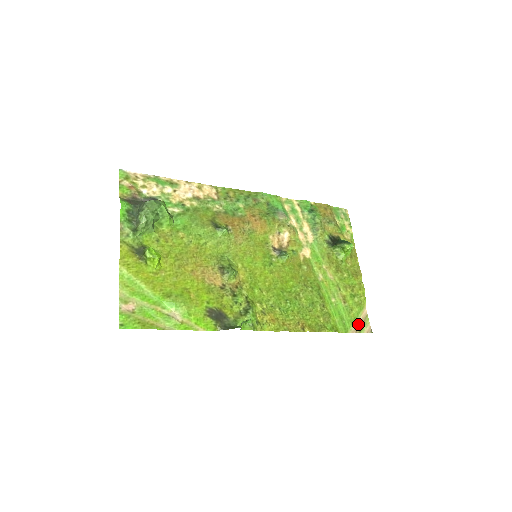
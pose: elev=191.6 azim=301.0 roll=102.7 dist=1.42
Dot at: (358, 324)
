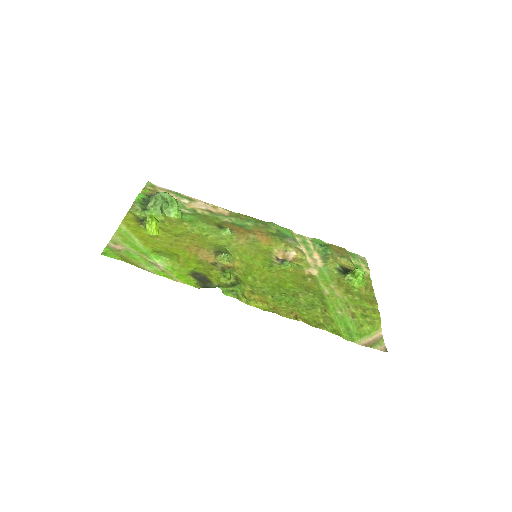
Dot at: (369, 341)
